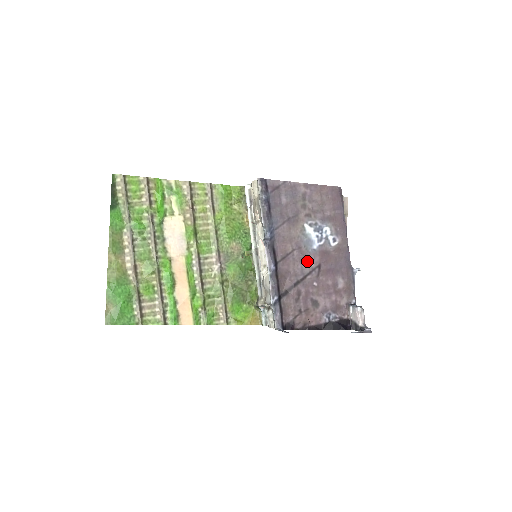
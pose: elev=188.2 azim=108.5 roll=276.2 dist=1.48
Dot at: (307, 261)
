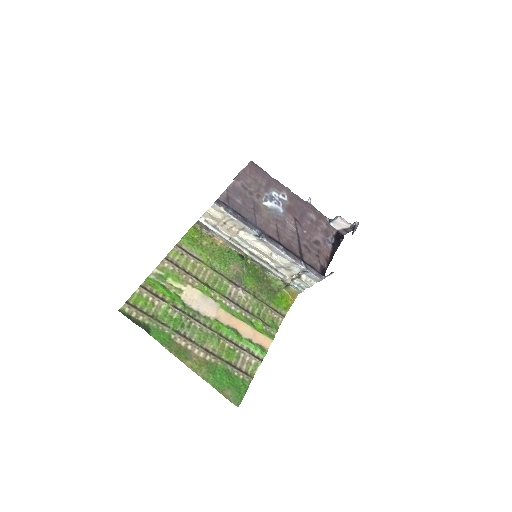
Dot at: (288, 224)
